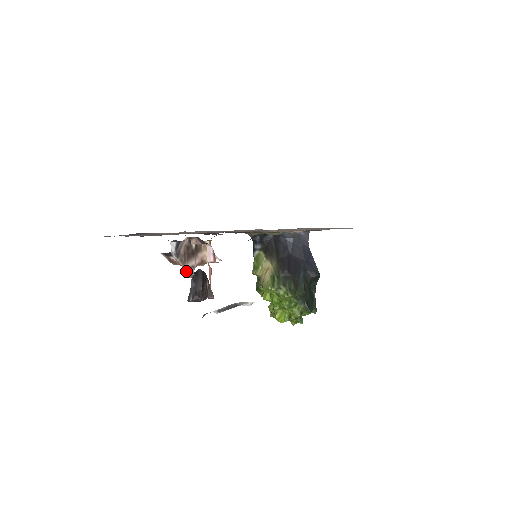
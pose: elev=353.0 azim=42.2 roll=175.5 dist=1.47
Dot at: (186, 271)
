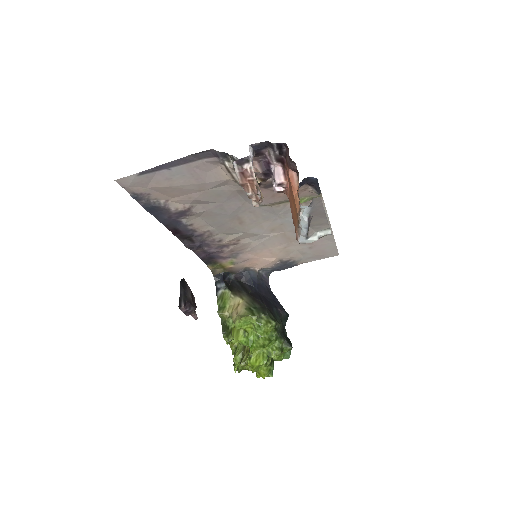
Dot at: (258, 186)
